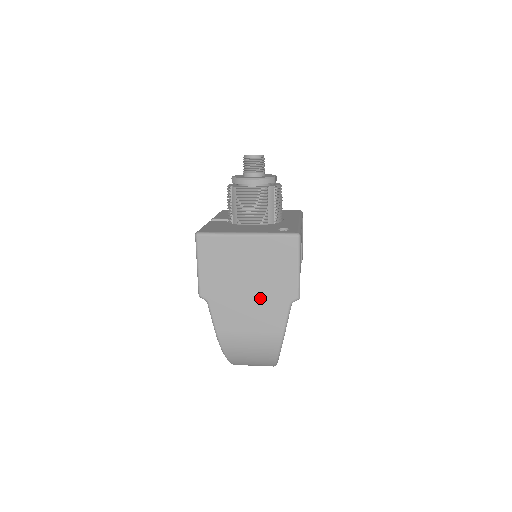
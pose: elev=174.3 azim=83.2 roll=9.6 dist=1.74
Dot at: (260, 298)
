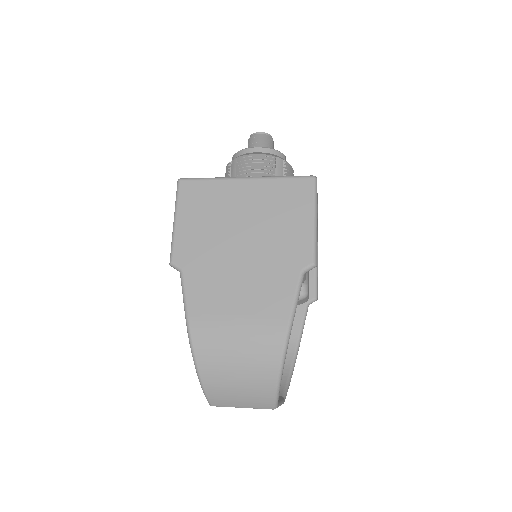
Dot at: (258, 264)
